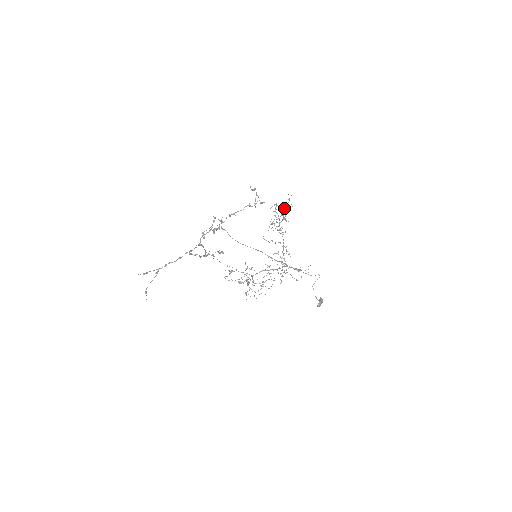
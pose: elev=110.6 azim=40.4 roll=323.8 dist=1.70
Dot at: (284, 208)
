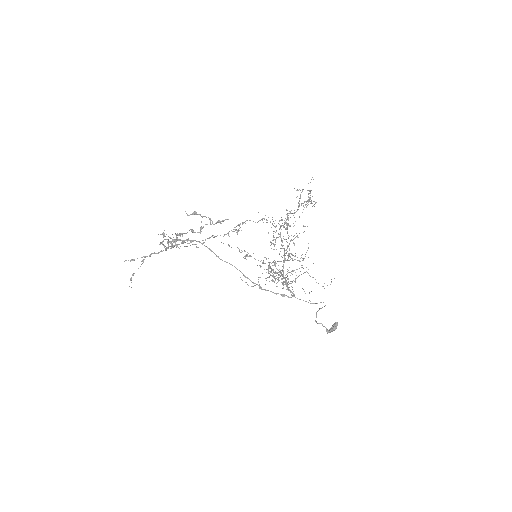
Dot at: (298, 203)
